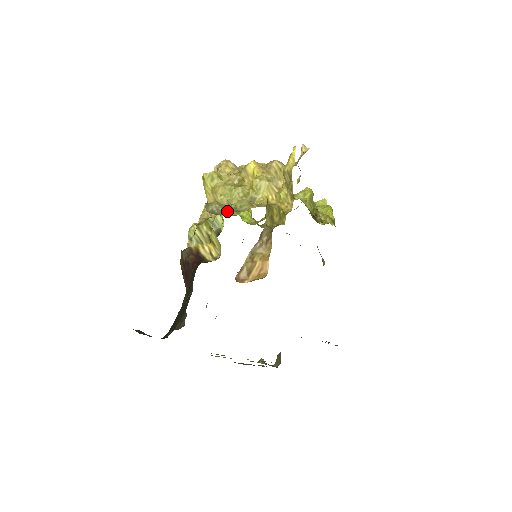
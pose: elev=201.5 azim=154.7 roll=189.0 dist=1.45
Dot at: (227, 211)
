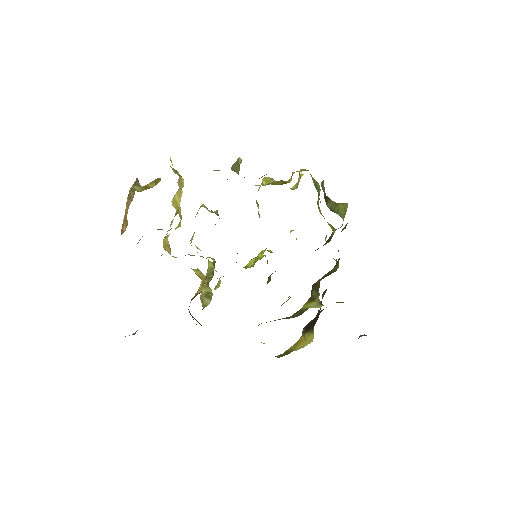
Dot at: occluded
